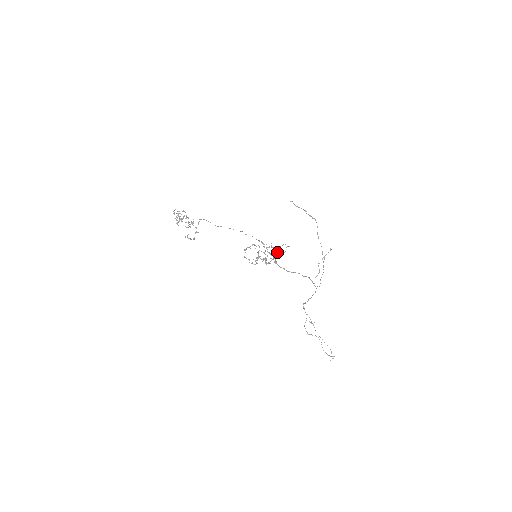
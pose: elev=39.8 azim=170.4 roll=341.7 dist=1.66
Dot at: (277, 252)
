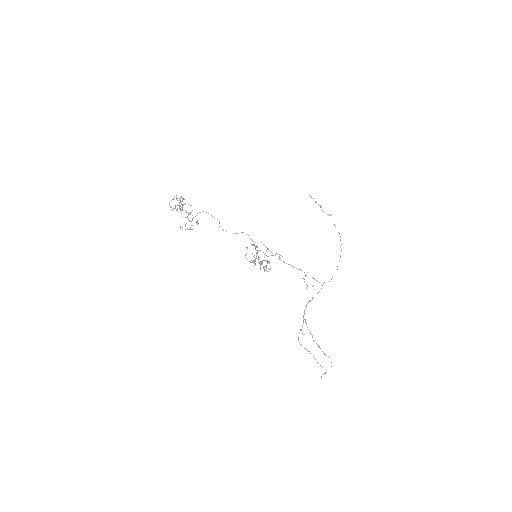
Dot at: (268, 261)
